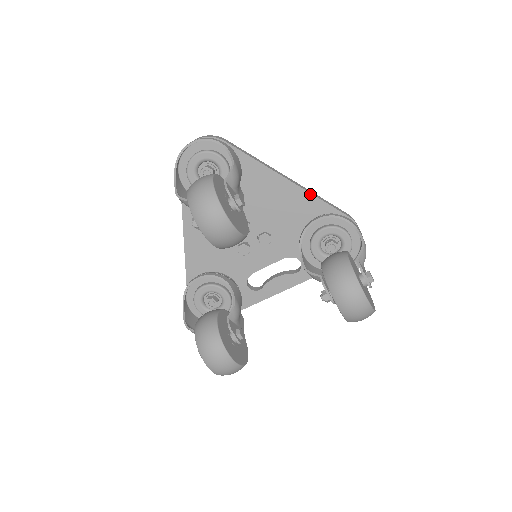
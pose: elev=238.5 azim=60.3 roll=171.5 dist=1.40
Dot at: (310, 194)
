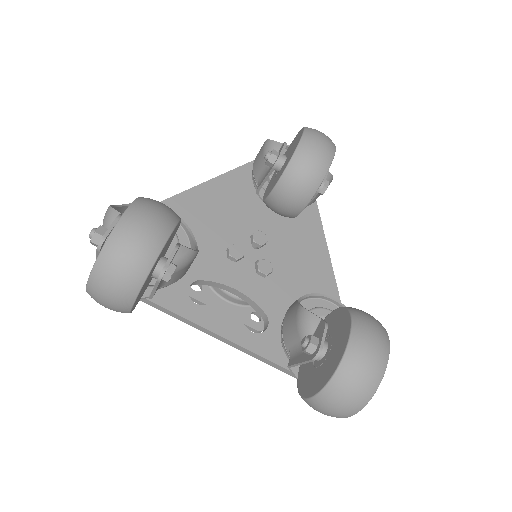
Dot at: (336, 285)
